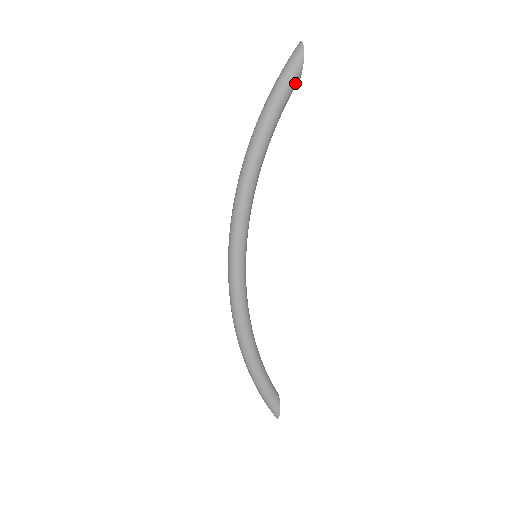
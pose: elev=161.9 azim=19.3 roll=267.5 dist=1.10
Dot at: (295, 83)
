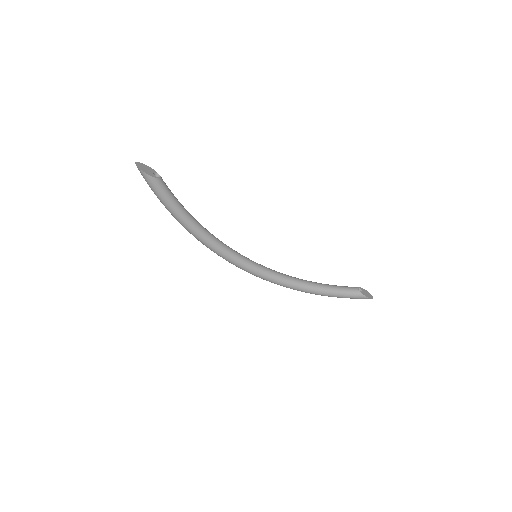
Dot at: (160, 185)
